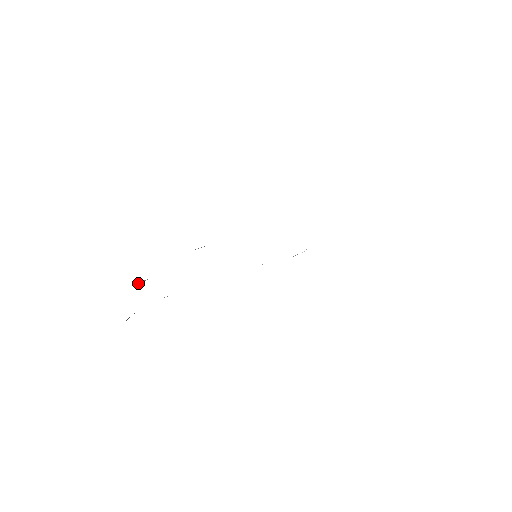
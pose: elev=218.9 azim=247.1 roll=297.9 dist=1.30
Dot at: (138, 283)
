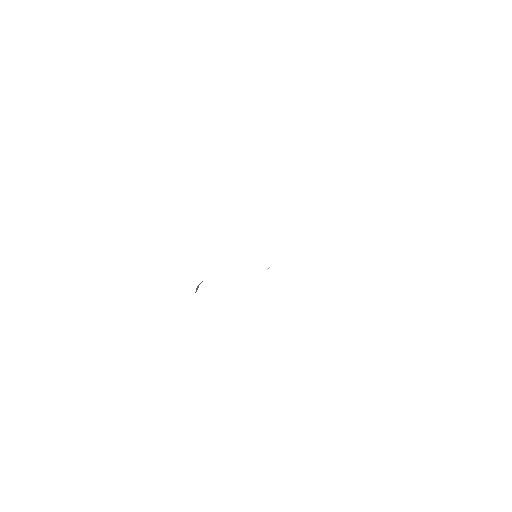
Dot at: occluded
